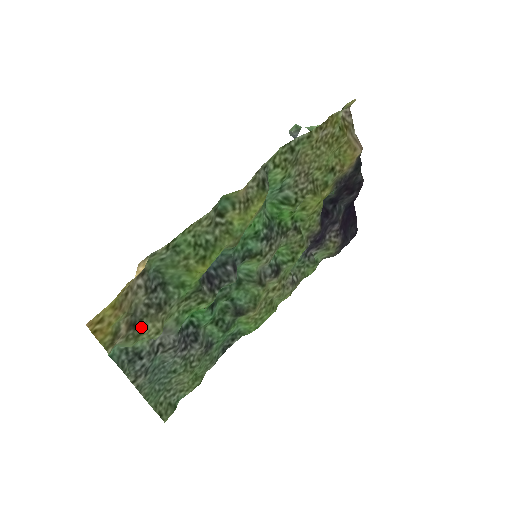
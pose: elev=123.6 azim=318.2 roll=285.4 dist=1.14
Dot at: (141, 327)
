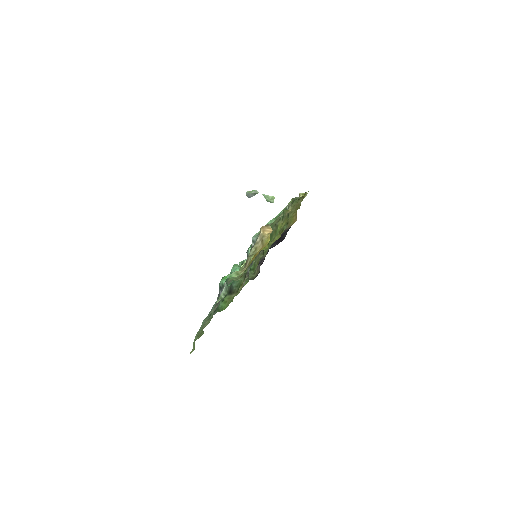
Dot at: occluded
